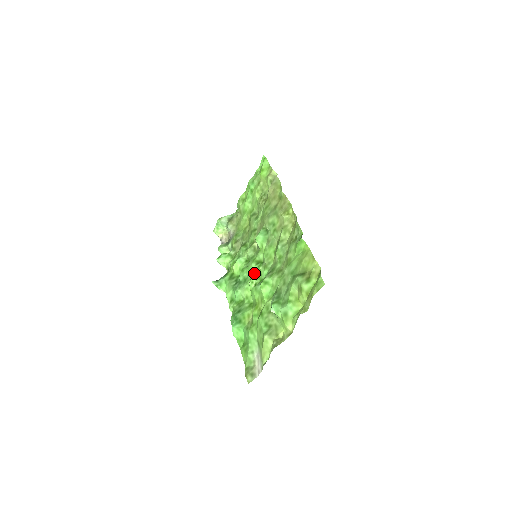
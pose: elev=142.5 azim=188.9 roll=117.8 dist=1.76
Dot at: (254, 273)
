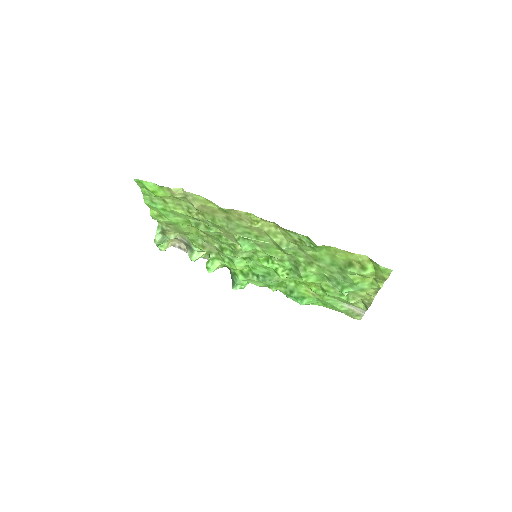
Dot at: (275, 269)
